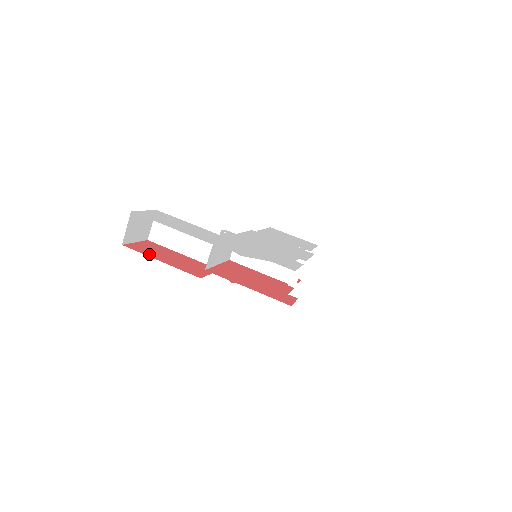
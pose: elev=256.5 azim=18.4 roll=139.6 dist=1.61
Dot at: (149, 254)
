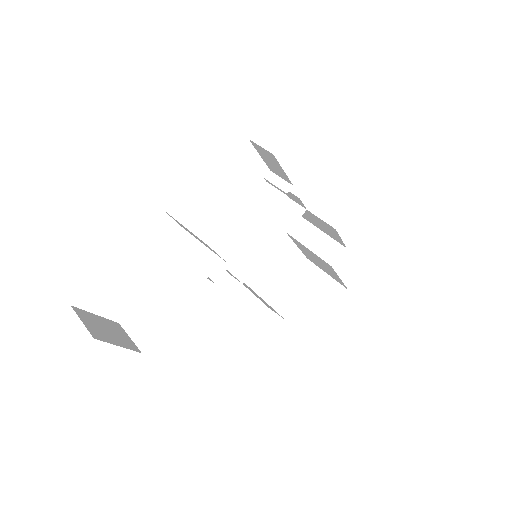
Dot at: occluded
